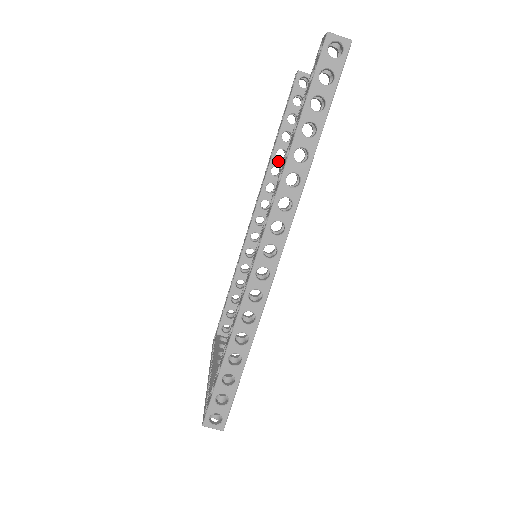
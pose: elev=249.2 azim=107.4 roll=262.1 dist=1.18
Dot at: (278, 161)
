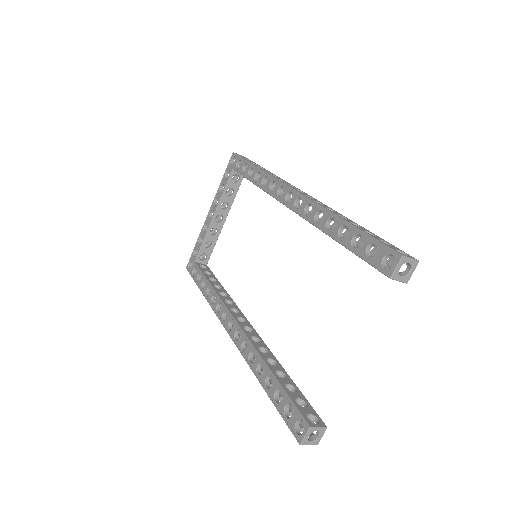
Dot at: occluded
